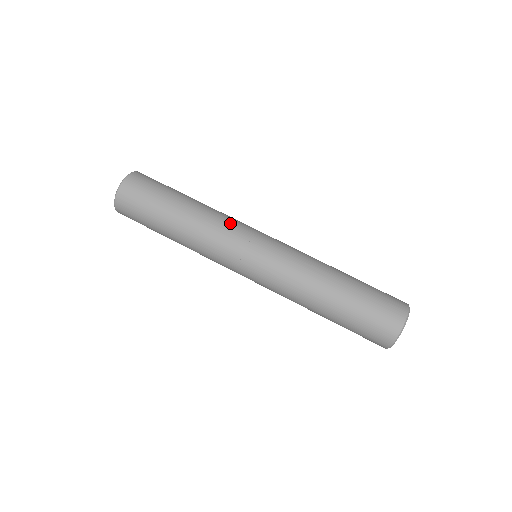
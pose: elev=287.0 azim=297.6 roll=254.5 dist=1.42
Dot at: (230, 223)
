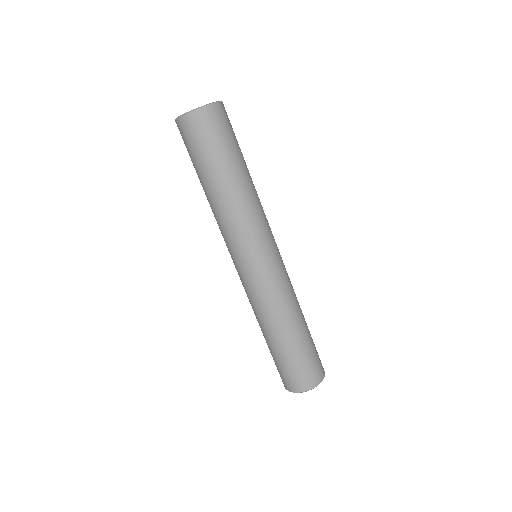
Dot at: (242, 230)
